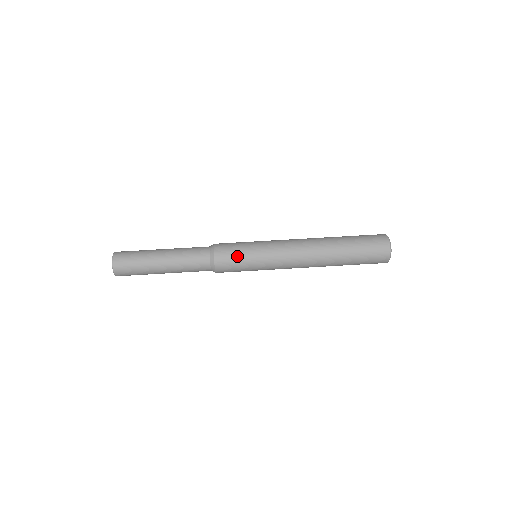
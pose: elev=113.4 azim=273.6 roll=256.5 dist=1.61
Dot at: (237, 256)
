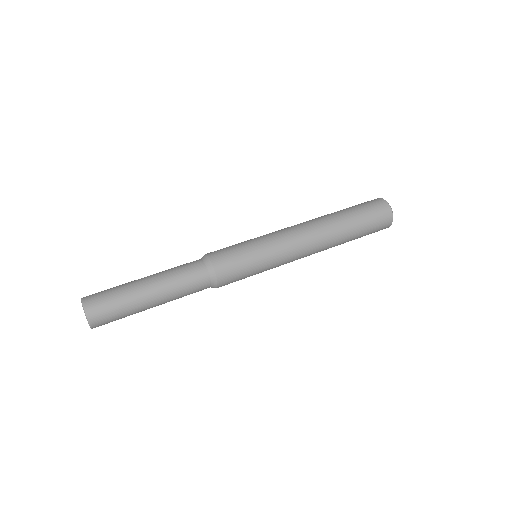
Dot at: (237, 254)
